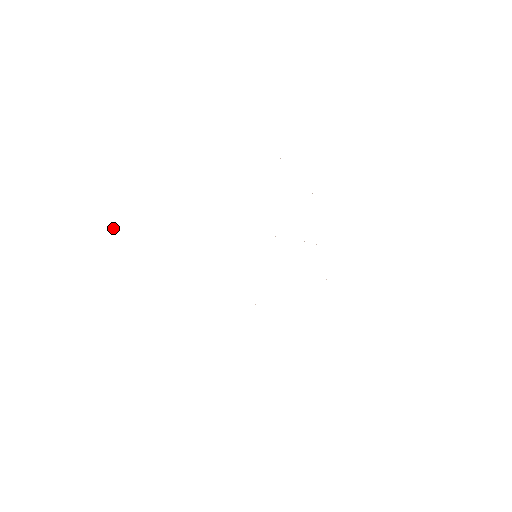
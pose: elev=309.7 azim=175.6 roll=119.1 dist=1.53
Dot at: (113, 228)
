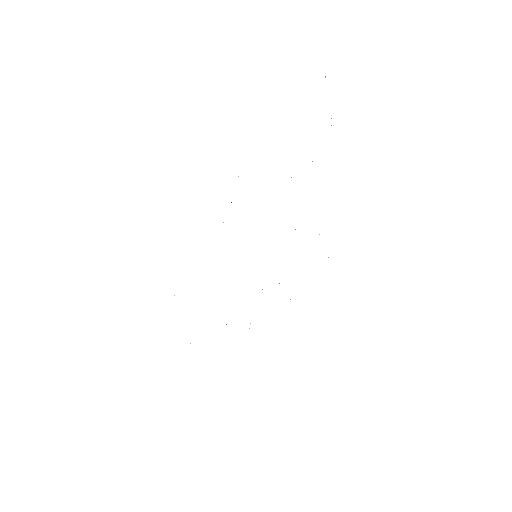
Dot at: occluded
